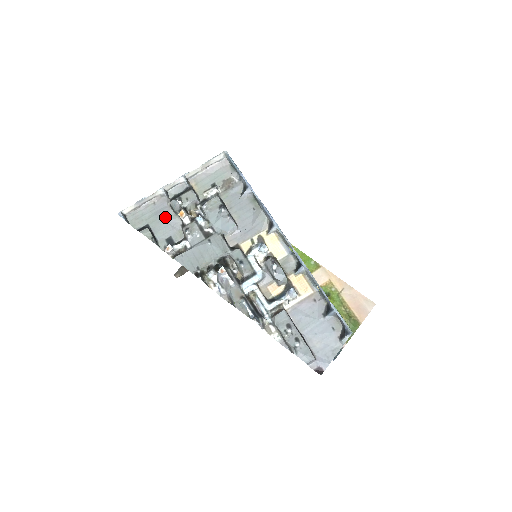
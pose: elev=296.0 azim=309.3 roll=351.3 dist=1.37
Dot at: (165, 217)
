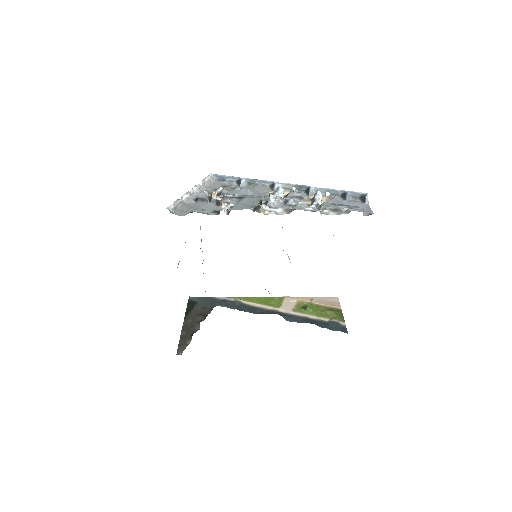
Dot at: (200, 205)
